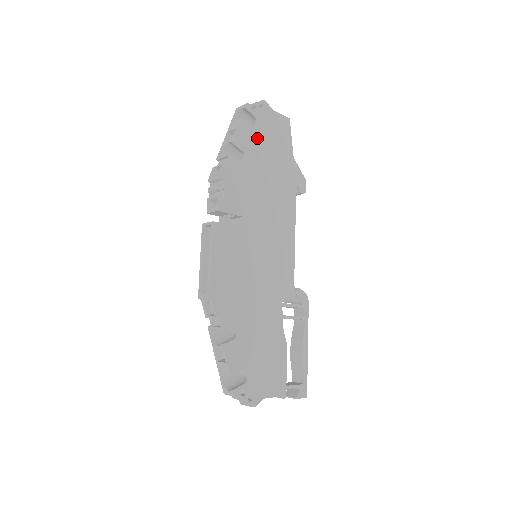
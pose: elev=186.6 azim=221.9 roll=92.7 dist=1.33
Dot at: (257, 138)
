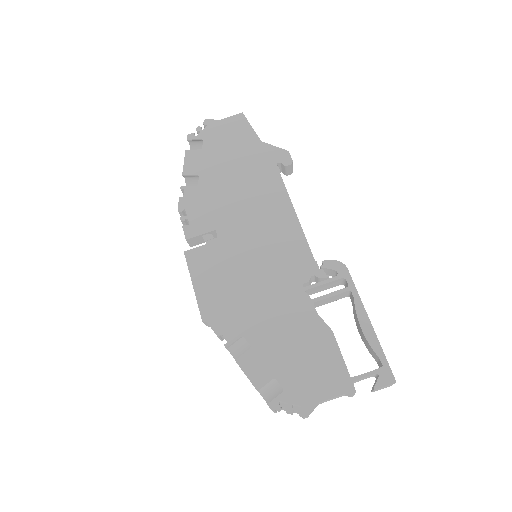
Dot at: (209, 154)
